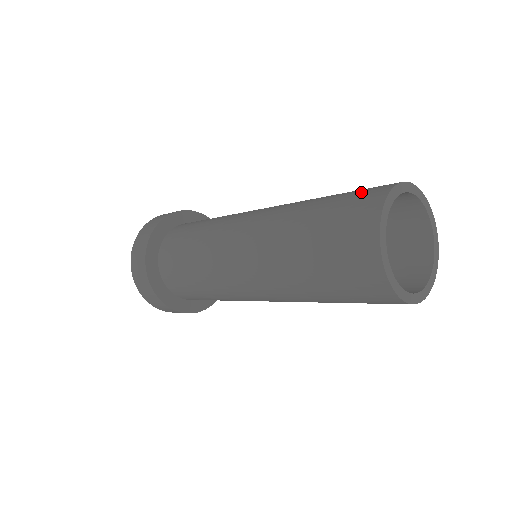
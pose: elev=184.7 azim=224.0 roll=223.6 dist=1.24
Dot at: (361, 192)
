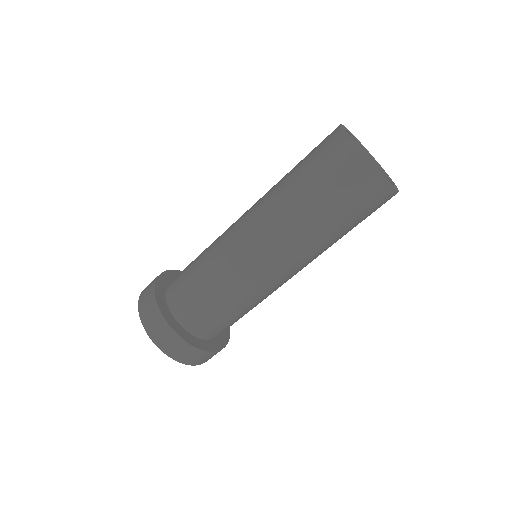
Dot at: (320, 143)
